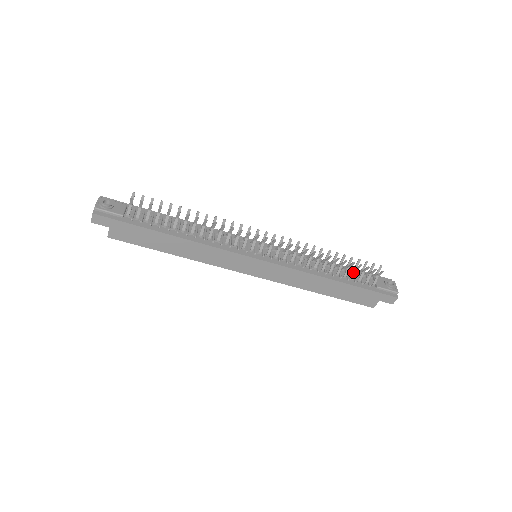
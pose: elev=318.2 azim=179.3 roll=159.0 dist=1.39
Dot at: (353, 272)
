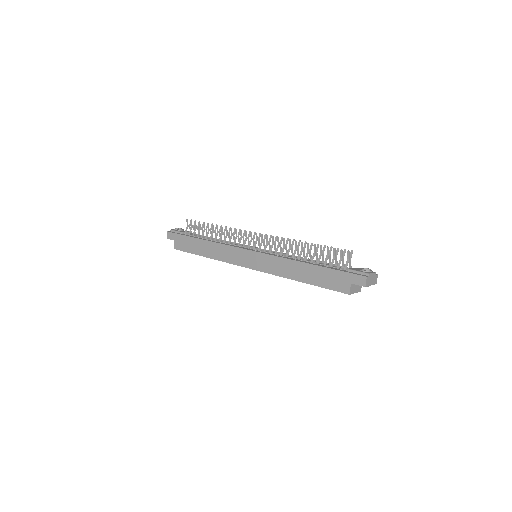
Dot at: (325, 258)
